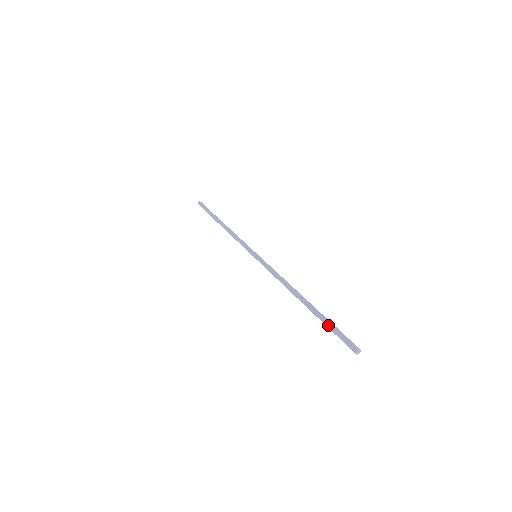
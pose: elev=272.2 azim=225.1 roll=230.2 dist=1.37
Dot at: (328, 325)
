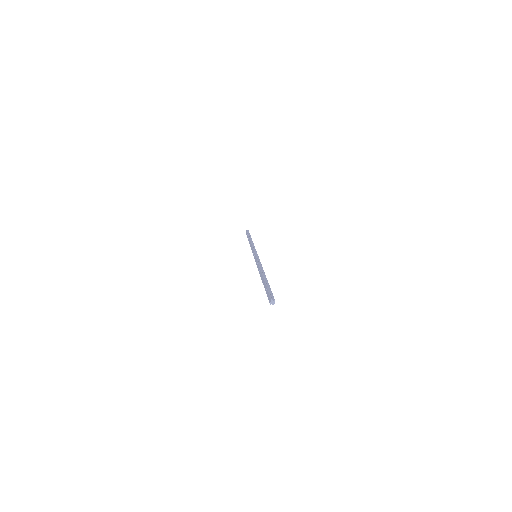
Dot at: (265, 290)
